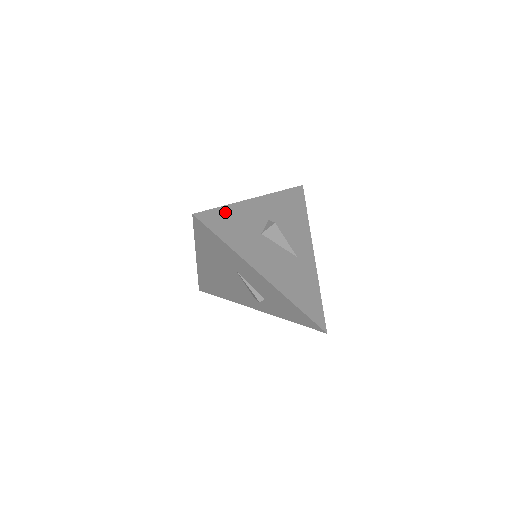
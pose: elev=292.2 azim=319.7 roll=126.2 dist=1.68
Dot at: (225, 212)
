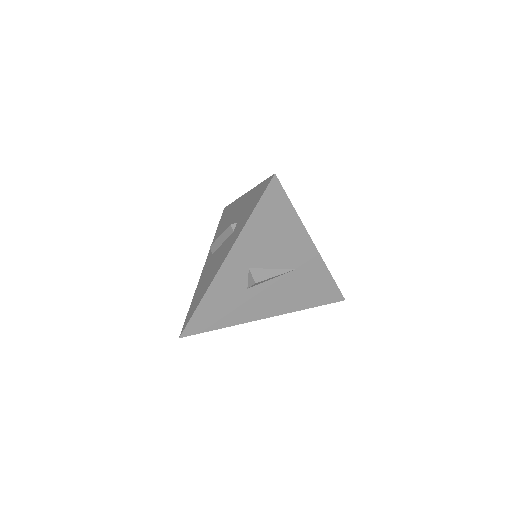
Dot at: (203, 308)
